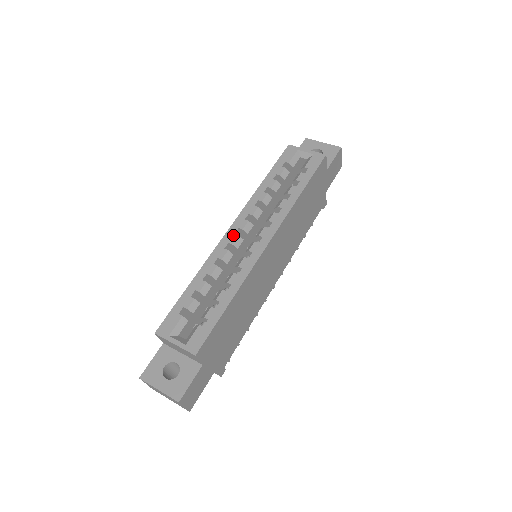
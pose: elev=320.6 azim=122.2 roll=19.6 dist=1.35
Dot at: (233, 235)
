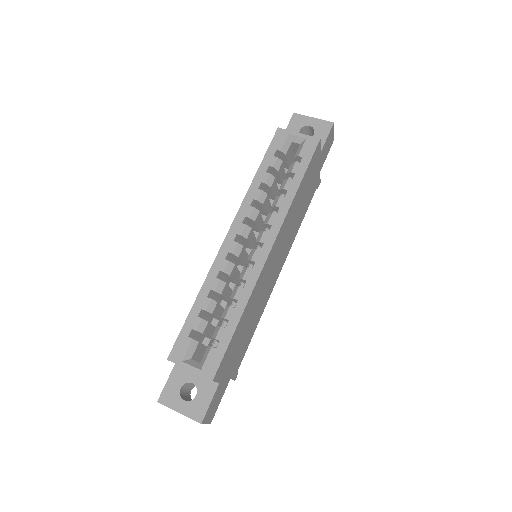
Dot at: (232, 243)
